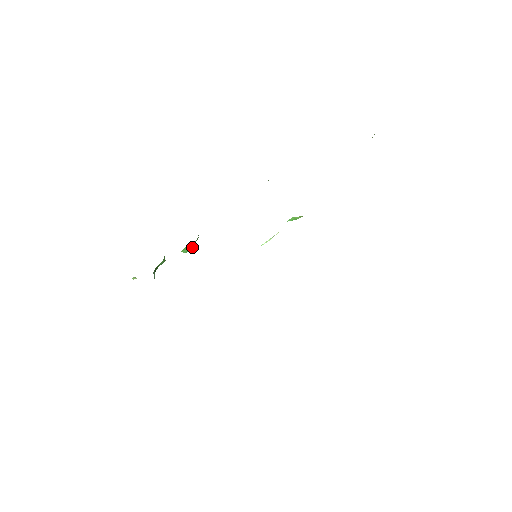
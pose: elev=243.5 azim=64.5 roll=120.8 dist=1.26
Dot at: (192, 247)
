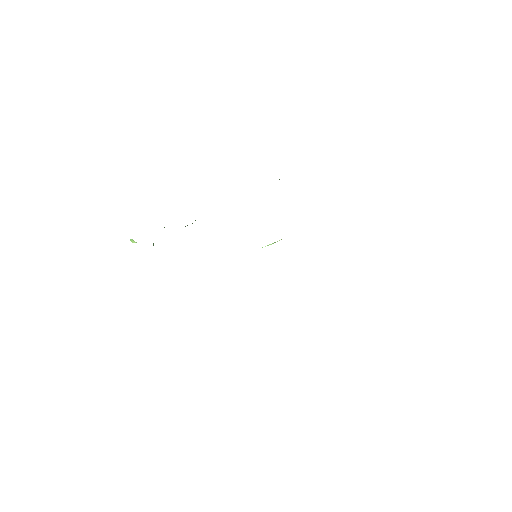
Dot at: occluded
